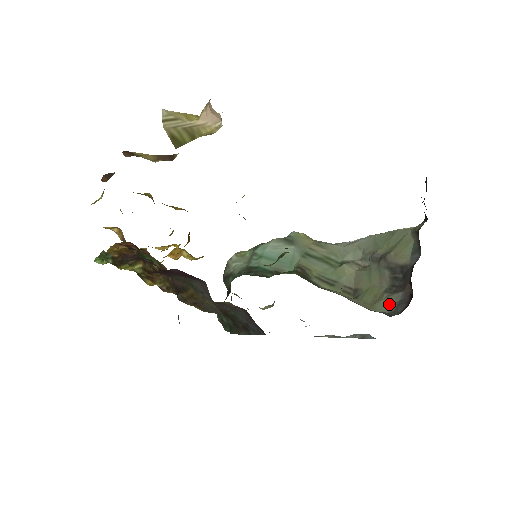
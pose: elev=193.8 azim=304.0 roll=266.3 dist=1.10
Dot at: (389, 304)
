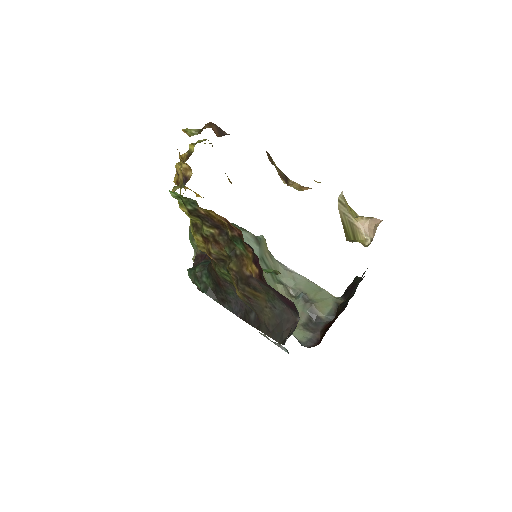
Dot at: (302, 335)
